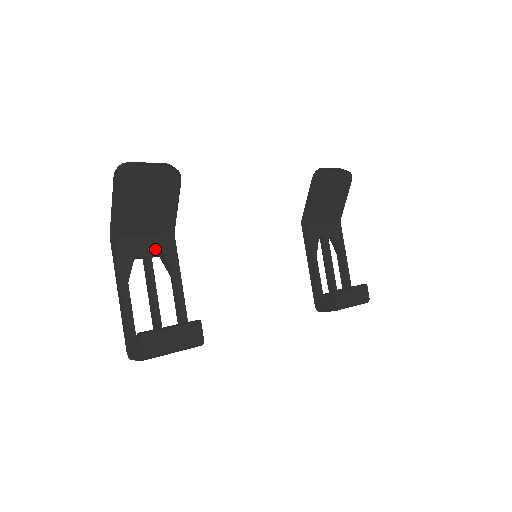
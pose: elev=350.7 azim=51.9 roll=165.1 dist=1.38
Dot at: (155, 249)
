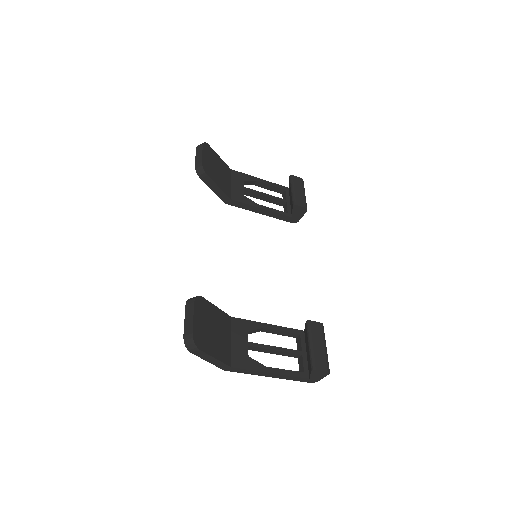
Dot at: (242, 337)
